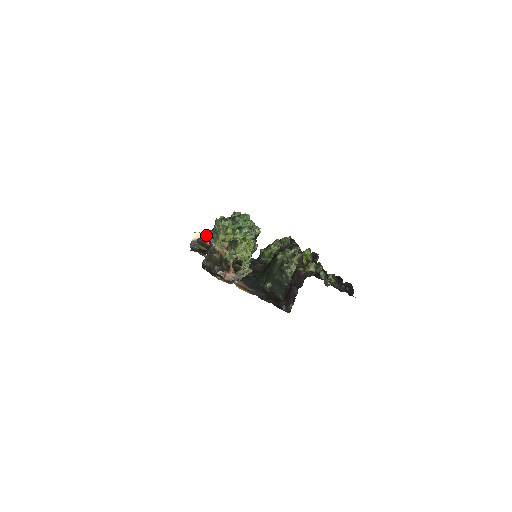
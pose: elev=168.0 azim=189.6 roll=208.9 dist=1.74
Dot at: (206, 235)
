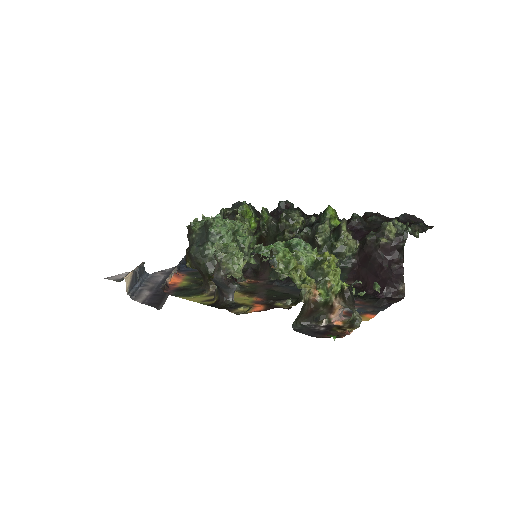
Dot at: (131, 272)
